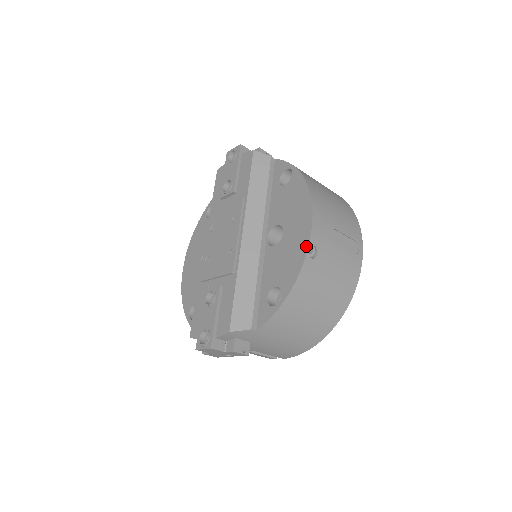
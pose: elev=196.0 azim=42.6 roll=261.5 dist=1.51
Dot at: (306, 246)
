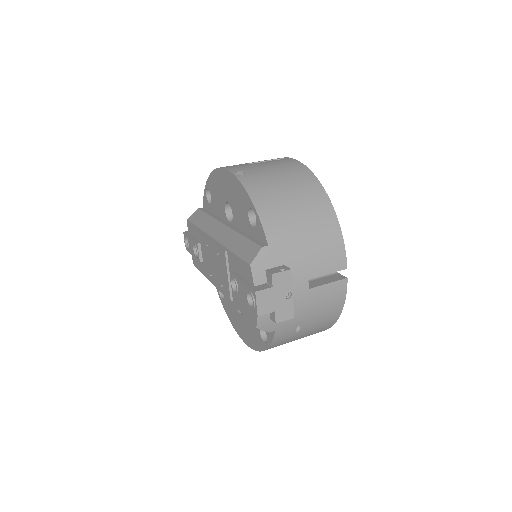
Dot at: (232, 176)
